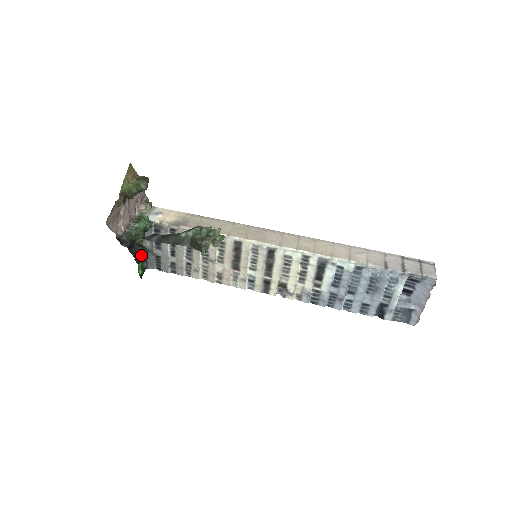
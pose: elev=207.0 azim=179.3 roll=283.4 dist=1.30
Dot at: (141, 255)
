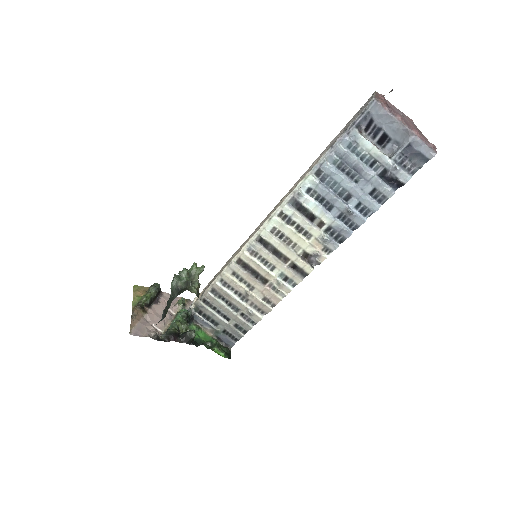
Dot at: (191, 338)
